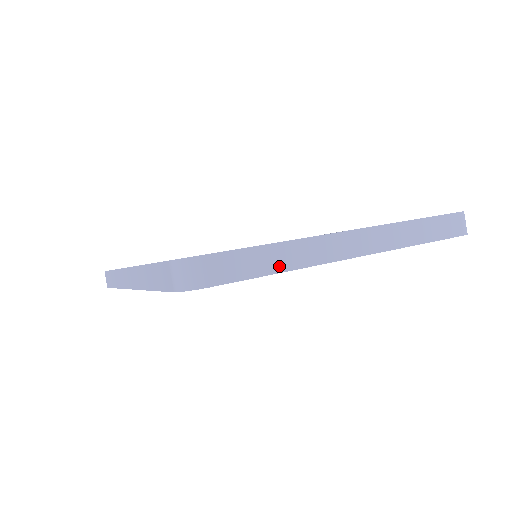
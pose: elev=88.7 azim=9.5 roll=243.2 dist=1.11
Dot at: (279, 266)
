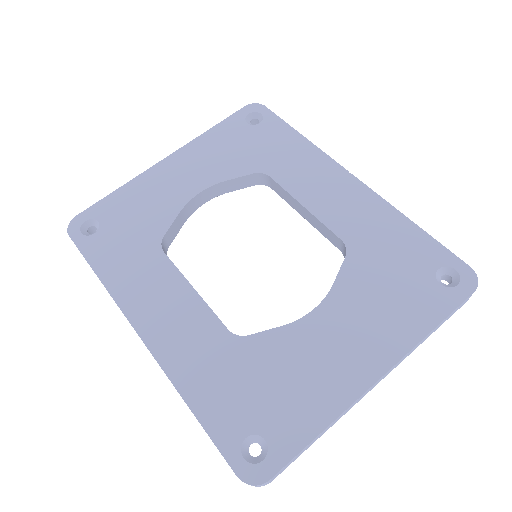
Dot at: (319, 437)
